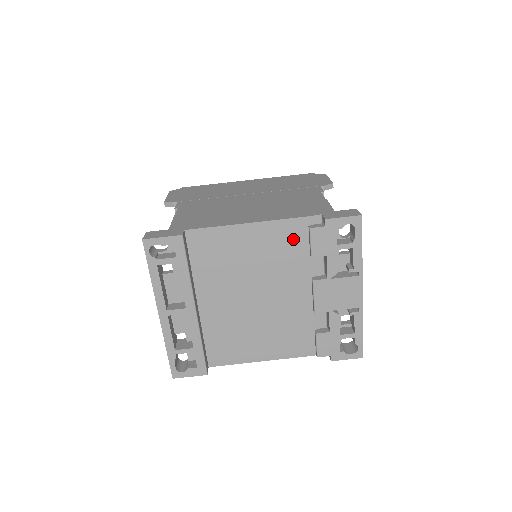
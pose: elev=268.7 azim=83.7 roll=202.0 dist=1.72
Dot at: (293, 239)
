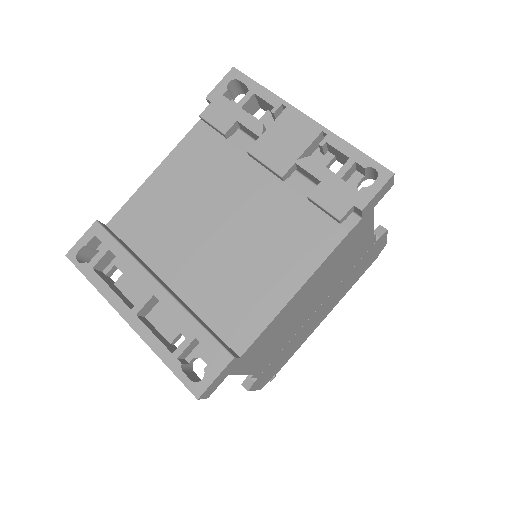
Dot at: (205, 147)
